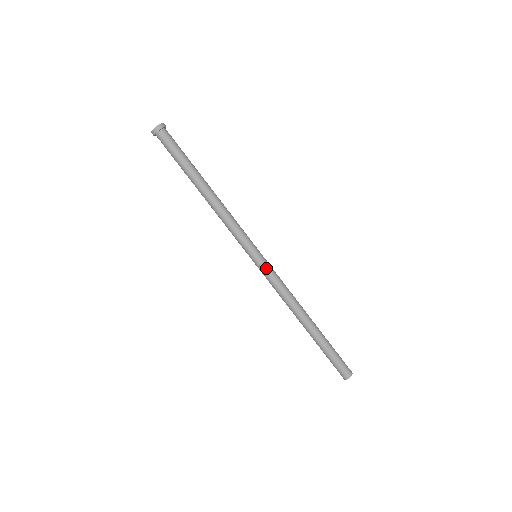
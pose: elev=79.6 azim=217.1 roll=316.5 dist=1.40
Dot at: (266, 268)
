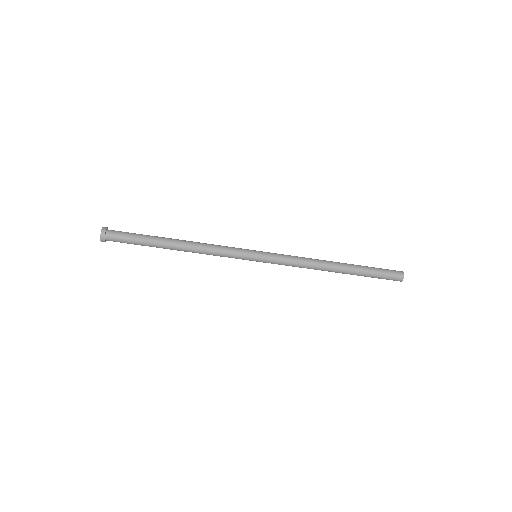
Dot at: (271, 256)
